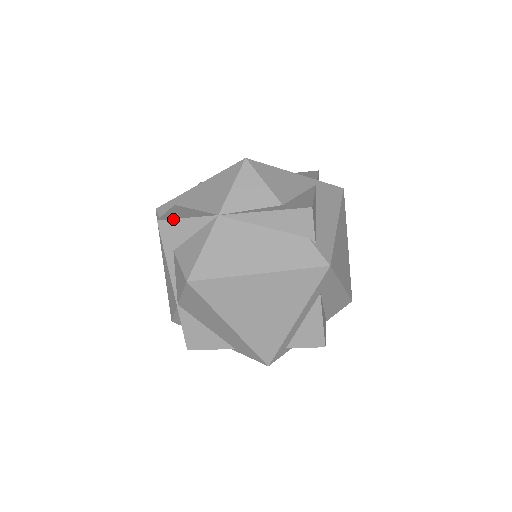
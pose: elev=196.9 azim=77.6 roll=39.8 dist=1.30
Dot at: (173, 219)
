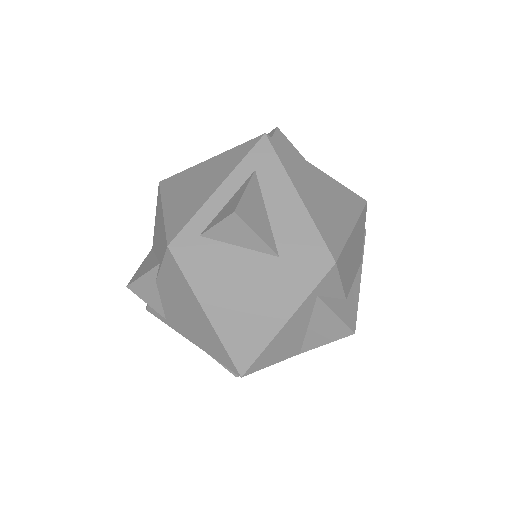
Dot at: occluded
